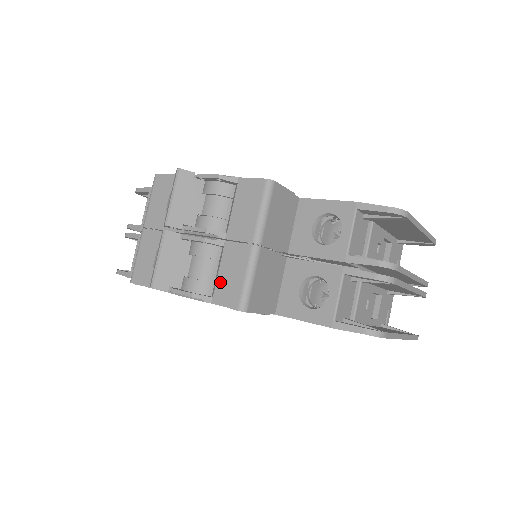
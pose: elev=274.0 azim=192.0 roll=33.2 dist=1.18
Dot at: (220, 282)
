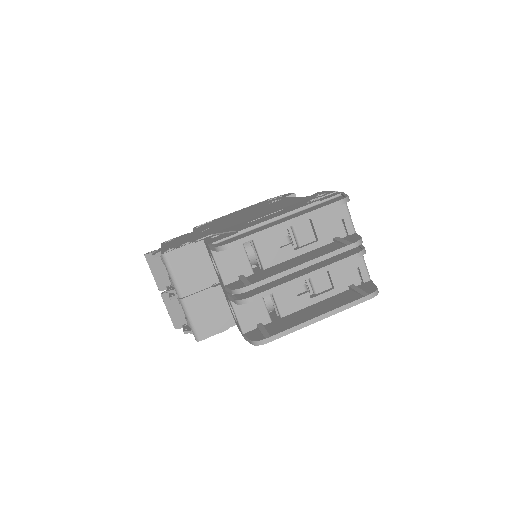
Dot at: occluded
